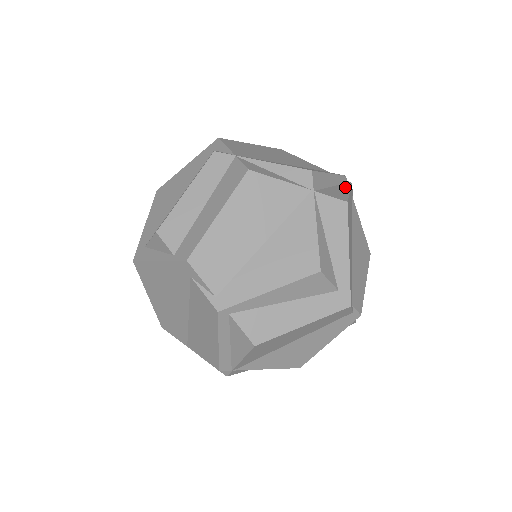
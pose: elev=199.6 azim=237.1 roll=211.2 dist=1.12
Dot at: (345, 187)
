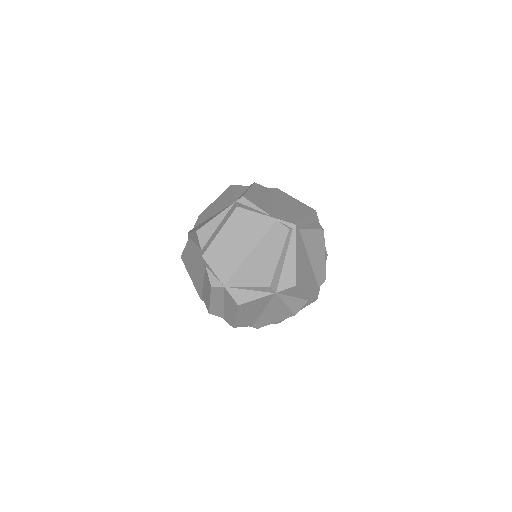
Dot at: (292, 249)
